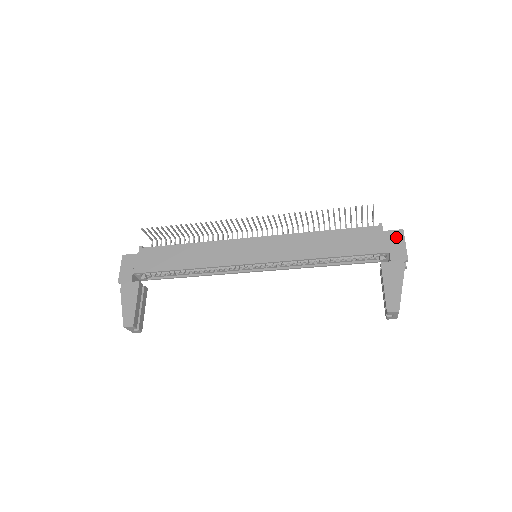
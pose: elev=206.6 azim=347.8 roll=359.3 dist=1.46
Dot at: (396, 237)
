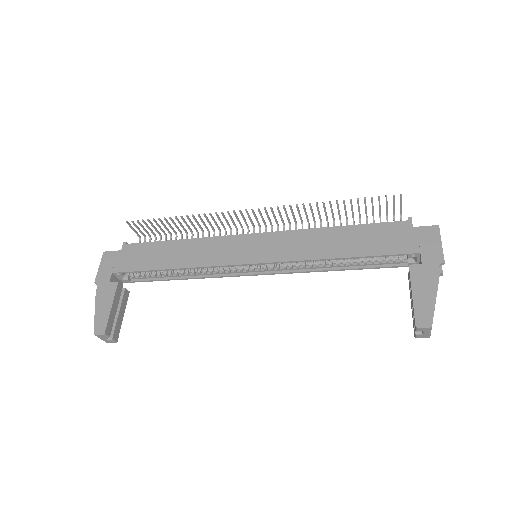
Dot at: (429, 234)
